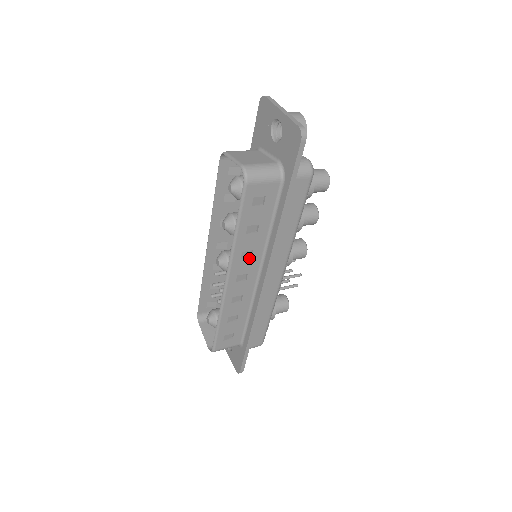
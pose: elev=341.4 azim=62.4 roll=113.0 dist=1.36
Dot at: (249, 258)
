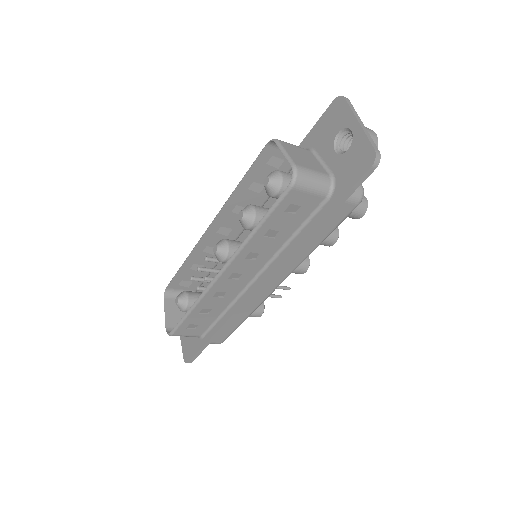
Dot at: (253, 260)
